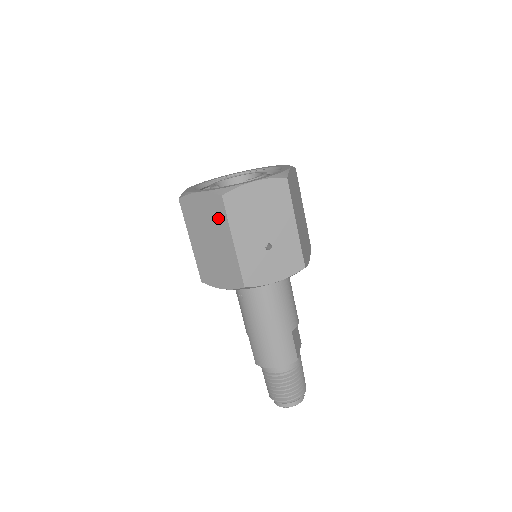
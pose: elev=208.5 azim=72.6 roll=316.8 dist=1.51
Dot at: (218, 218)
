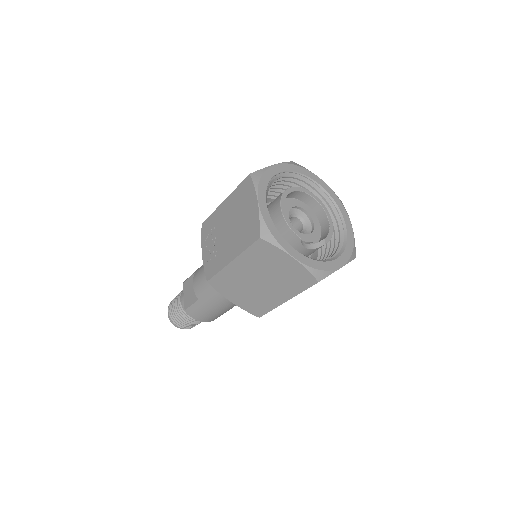
Dot at: (292, 284)
